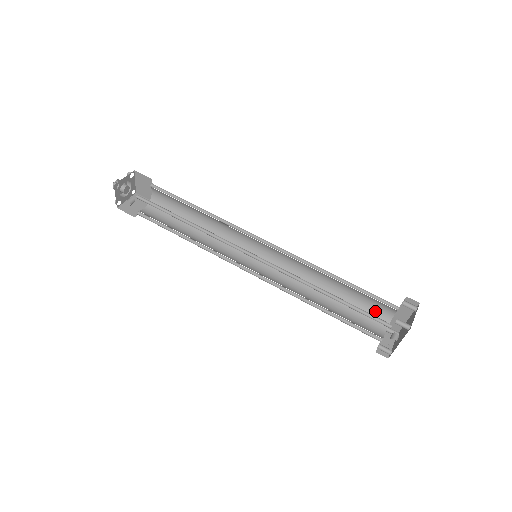
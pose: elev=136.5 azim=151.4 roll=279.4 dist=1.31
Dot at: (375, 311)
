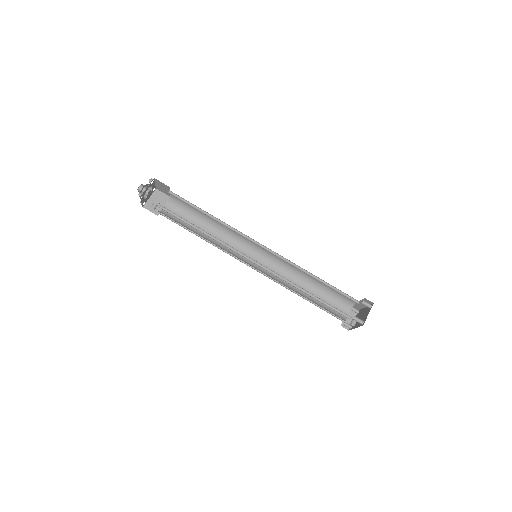
Dot at: (343, 298)
